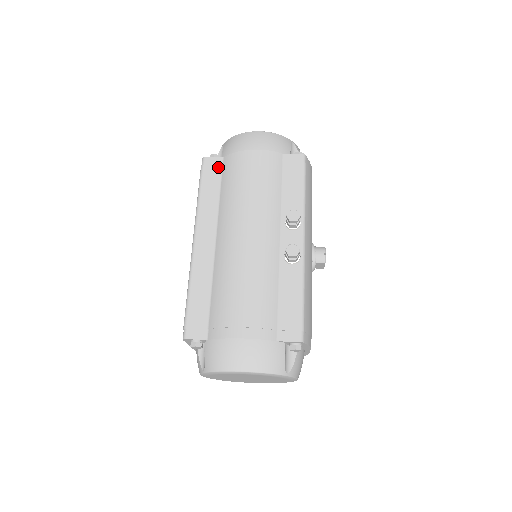
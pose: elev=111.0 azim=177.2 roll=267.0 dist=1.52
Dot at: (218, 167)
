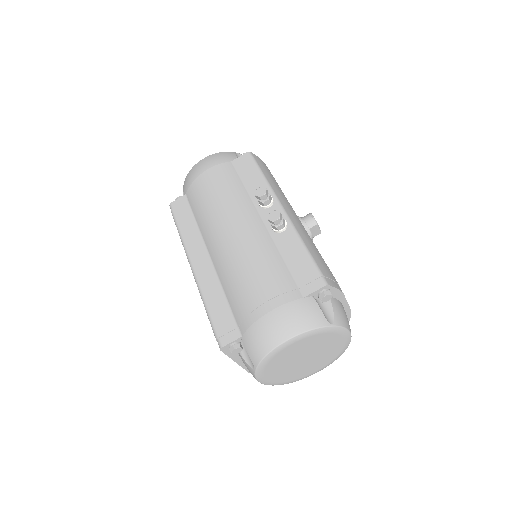
Dot at: (185, 203)
